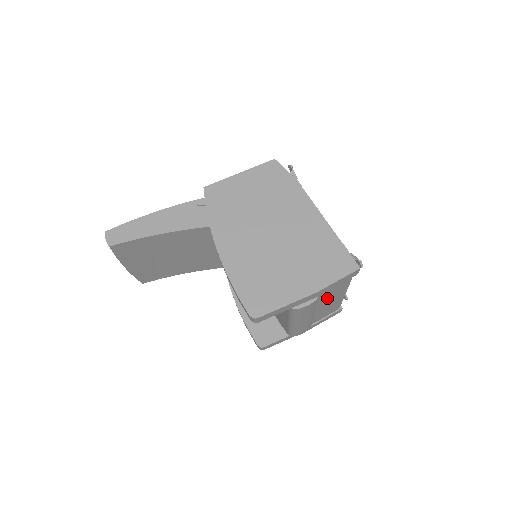
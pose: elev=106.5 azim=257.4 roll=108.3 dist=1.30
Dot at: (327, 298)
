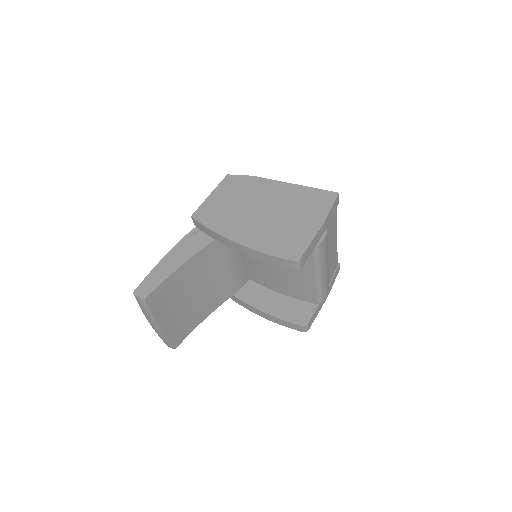
Dot at: (330, 239)
